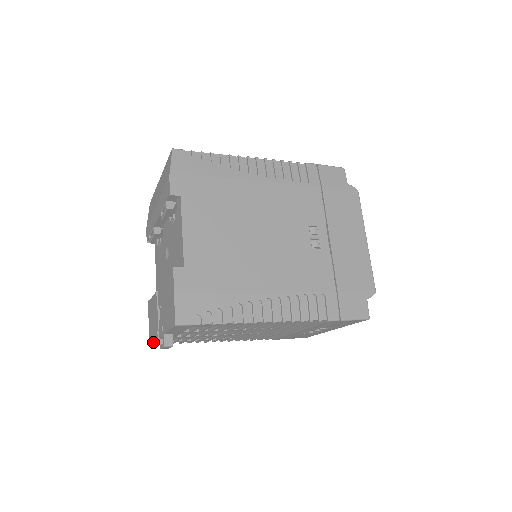
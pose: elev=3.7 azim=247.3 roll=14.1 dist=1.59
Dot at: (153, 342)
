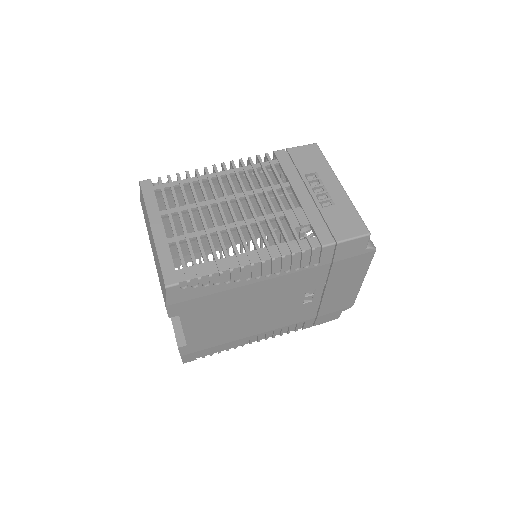
Dot at: occluded
